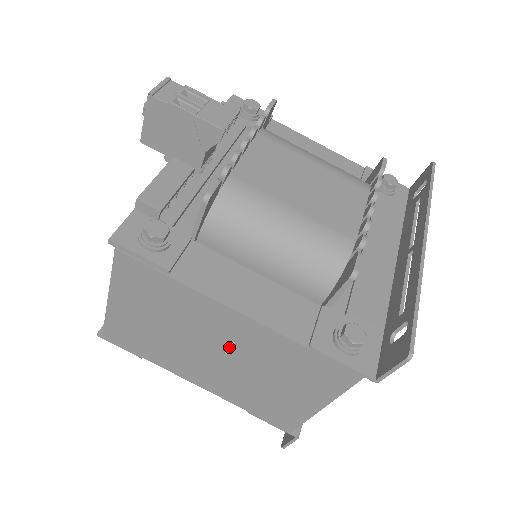
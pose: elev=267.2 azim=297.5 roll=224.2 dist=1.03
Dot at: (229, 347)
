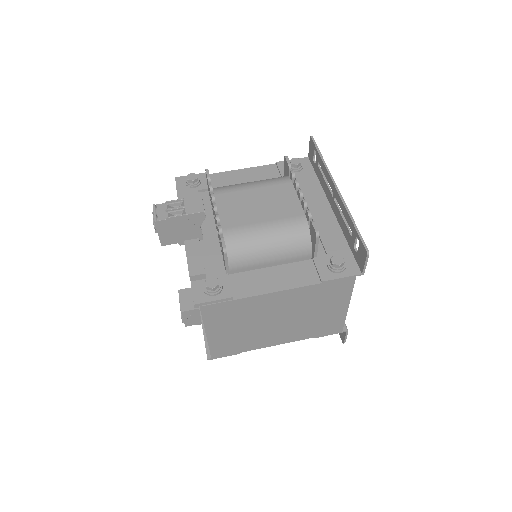
Dot at: (283, 311)
